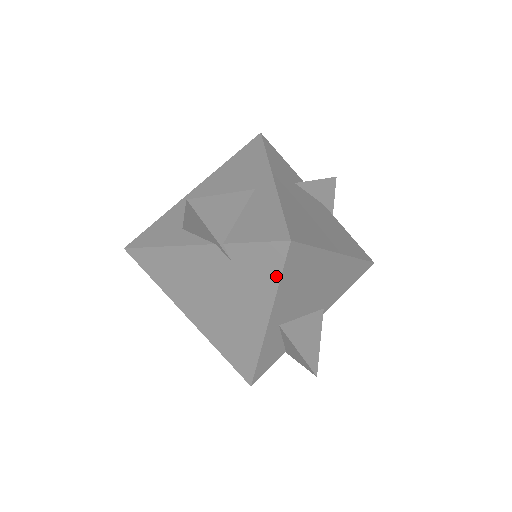
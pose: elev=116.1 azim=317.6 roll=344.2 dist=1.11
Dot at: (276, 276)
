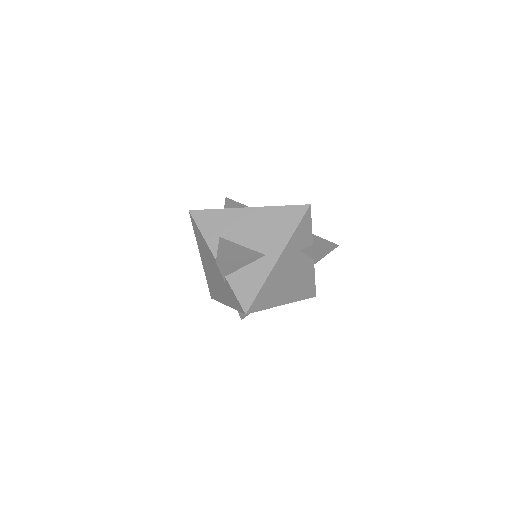
Dot at: (236, 308)
